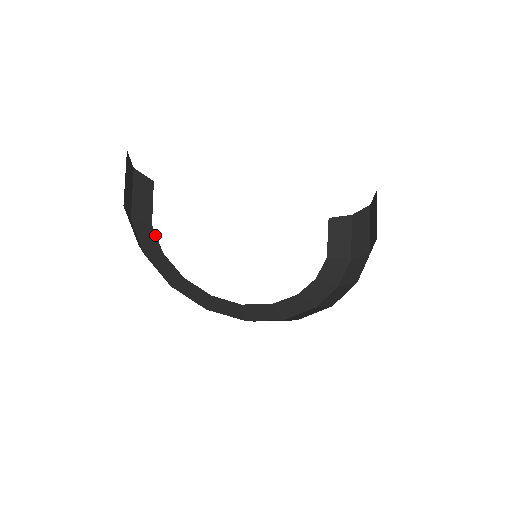
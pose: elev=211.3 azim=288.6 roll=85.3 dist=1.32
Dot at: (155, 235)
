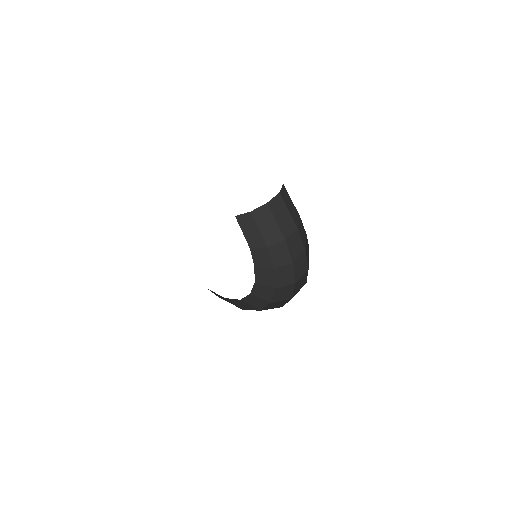
Dot at: occluded
